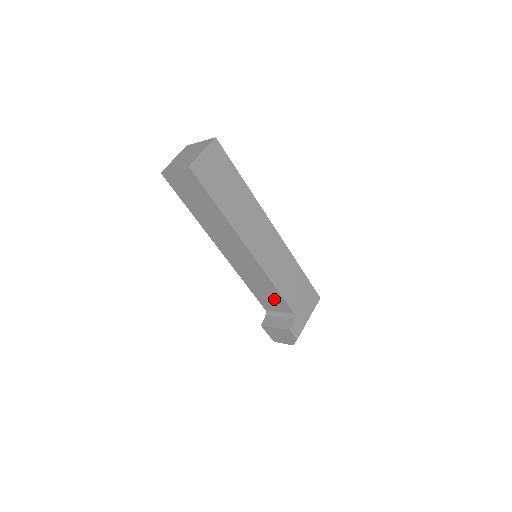
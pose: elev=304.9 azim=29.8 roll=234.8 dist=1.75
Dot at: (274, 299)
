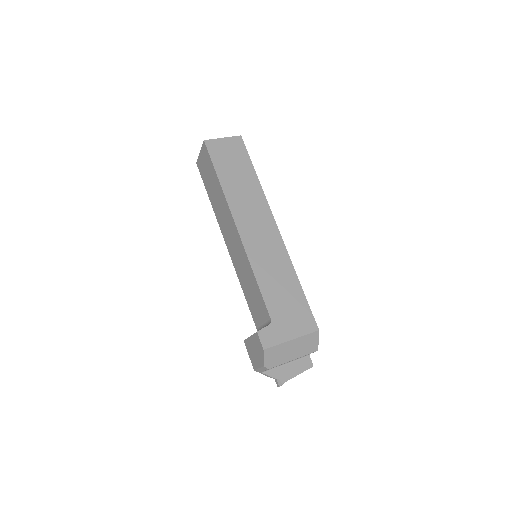
Dot at: (258, 301)
